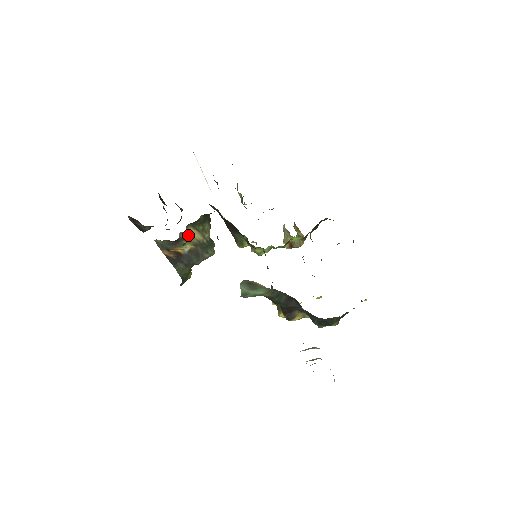
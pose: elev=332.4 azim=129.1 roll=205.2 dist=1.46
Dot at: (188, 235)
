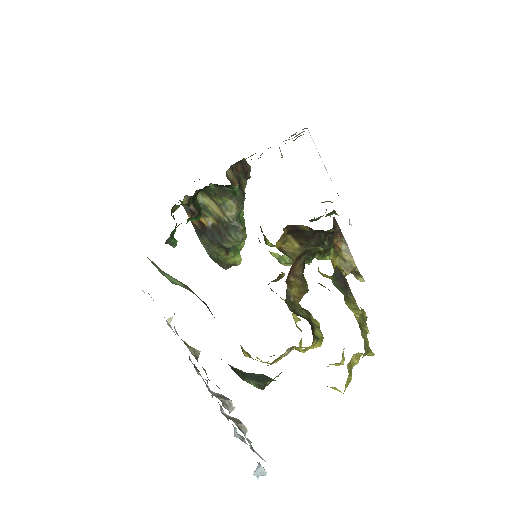
Dot at: (207, 205)
